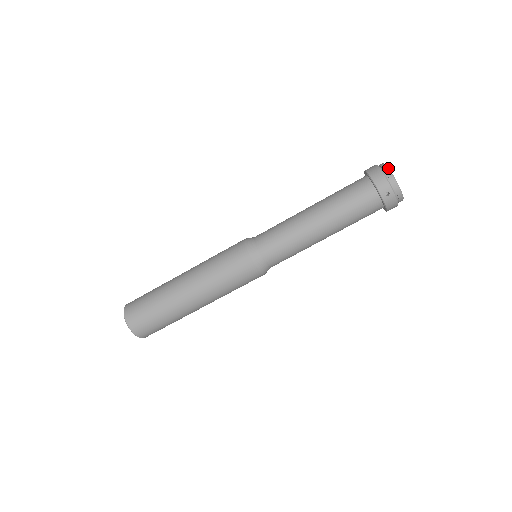
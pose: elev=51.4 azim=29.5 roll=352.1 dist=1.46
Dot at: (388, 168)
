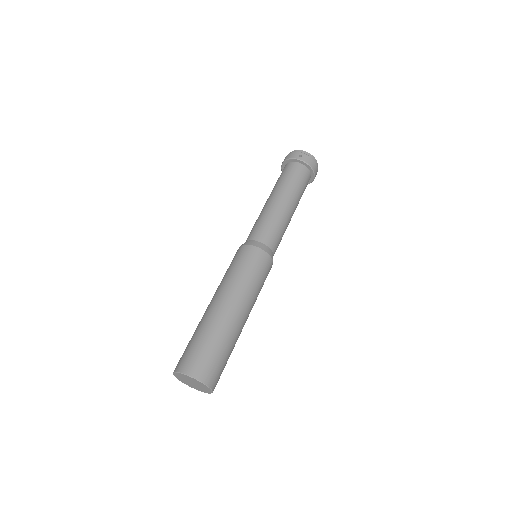
Dot at: occluded
